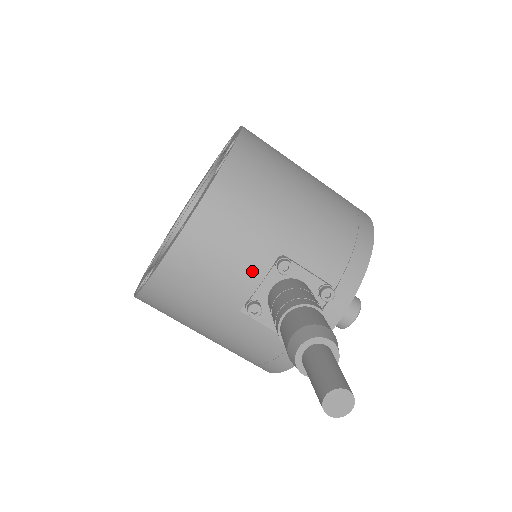
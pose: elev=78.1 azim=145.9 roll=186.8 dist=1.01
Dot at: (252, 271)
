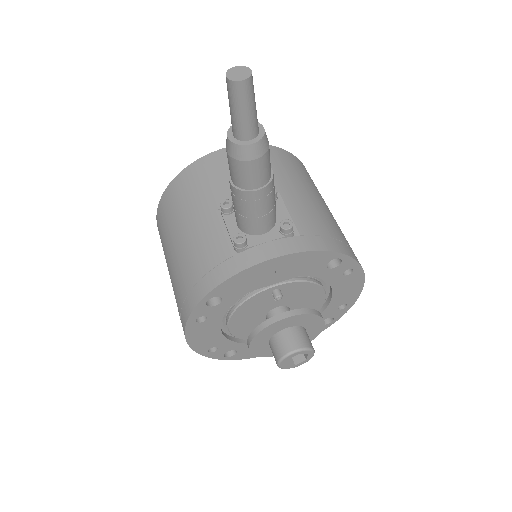
Dot at: occluded
